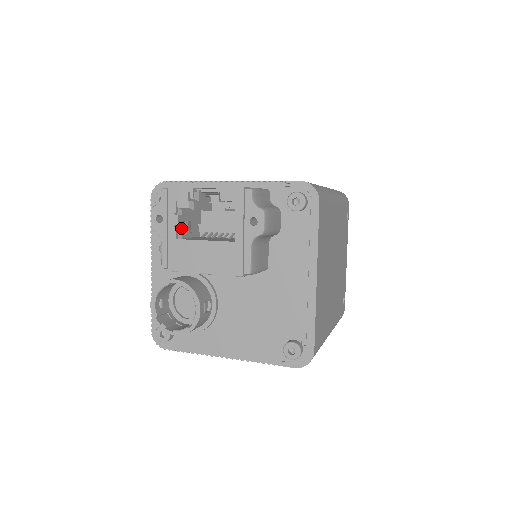
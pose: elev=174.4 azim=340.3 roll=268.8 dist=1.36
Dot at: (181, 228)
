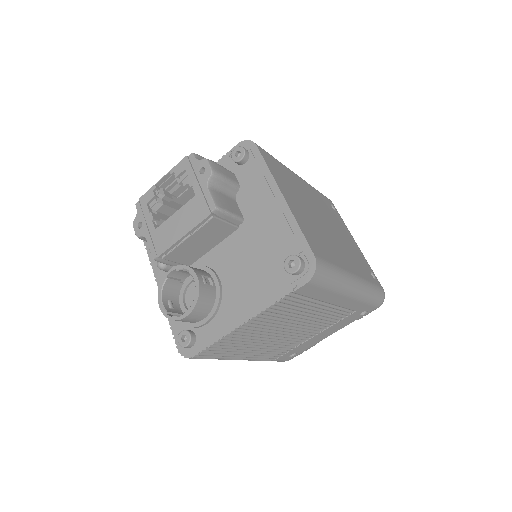
Dot at: (159, 223)
